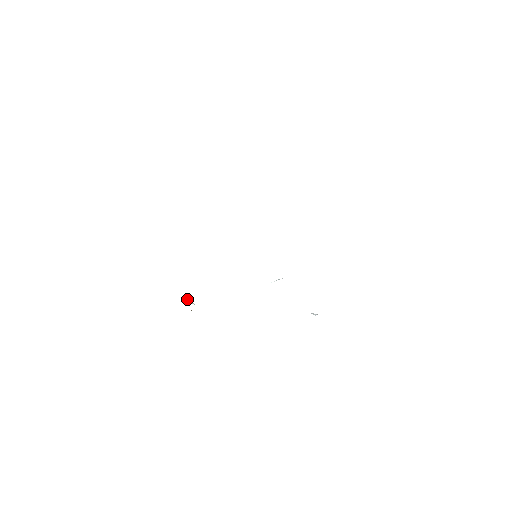
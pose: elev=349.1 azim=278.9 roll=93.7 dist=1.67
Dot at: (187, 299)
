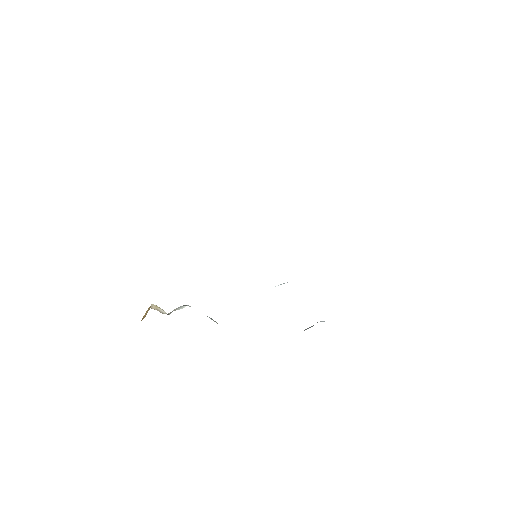
Dot at: (155, 306)
